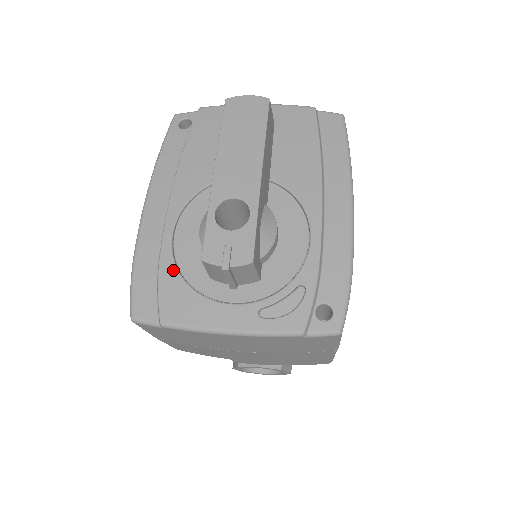
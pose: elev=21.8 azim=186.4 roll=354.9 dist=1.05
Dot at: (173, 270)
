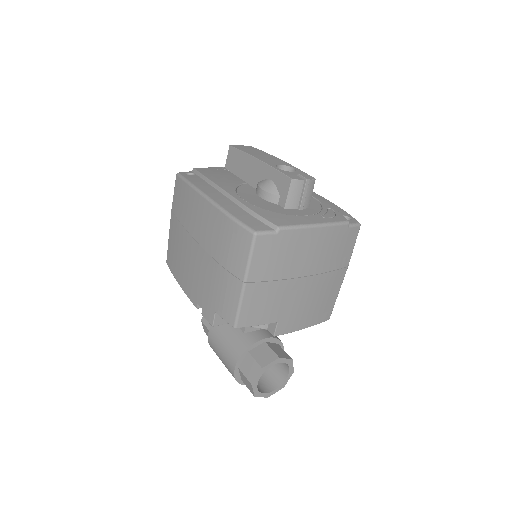
Dot at: (260, 209)
